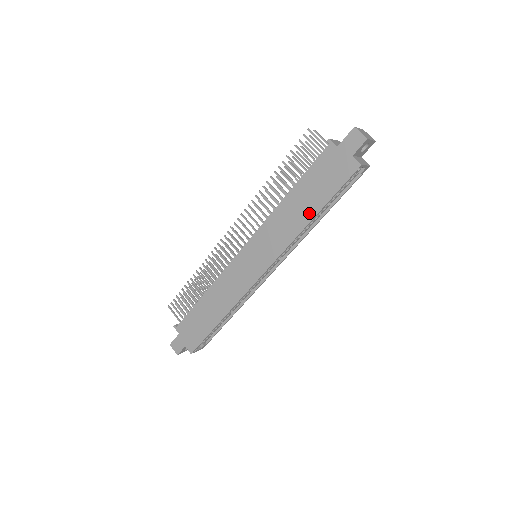
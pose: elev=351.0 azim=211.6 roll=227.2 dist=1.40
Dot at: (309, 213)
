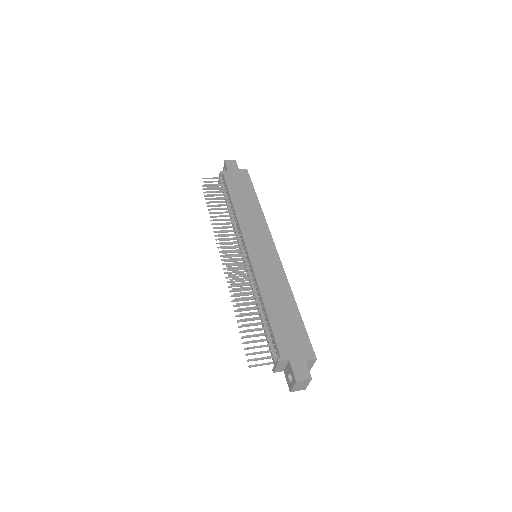
Dot at: (254, 201)
